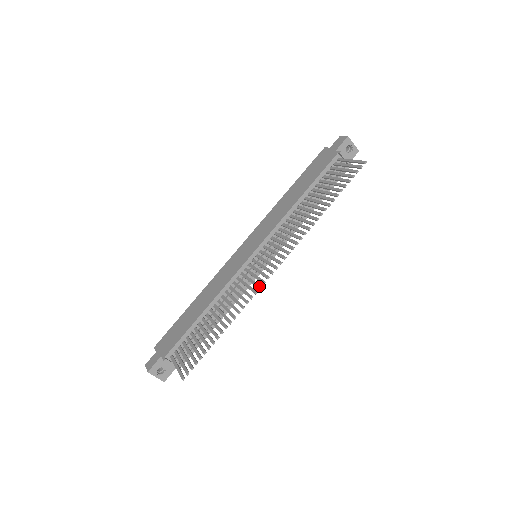
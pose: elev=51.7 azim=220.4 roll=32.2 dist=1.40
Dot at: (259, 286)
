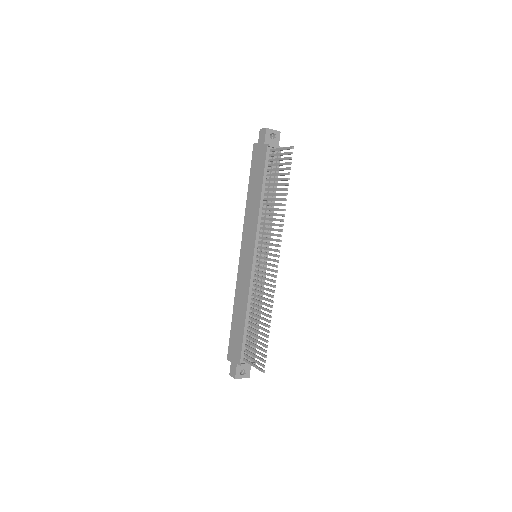
Dot at: (274, 281)
